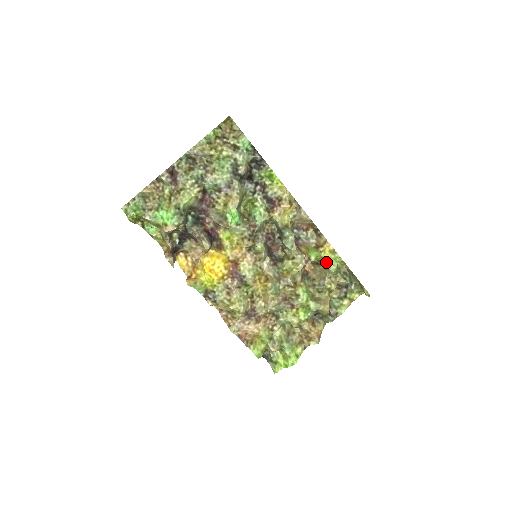
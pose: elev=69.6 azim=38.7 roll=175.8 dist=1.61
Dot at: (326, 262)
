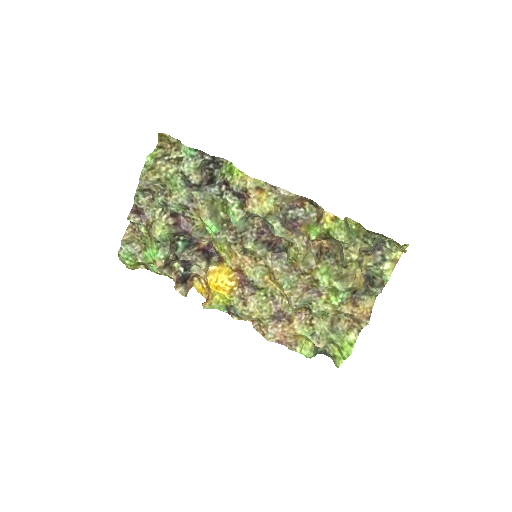
Dot at: (332, 234)
